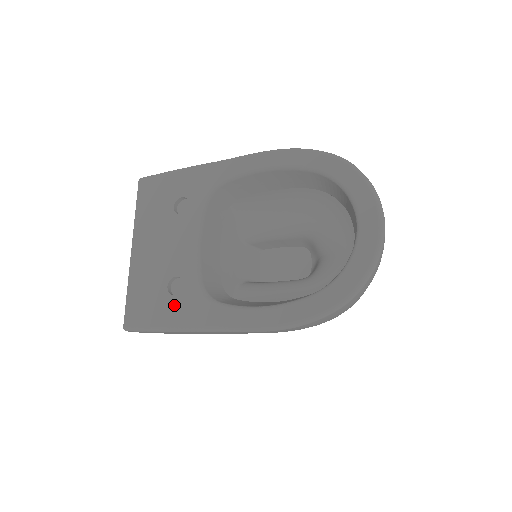
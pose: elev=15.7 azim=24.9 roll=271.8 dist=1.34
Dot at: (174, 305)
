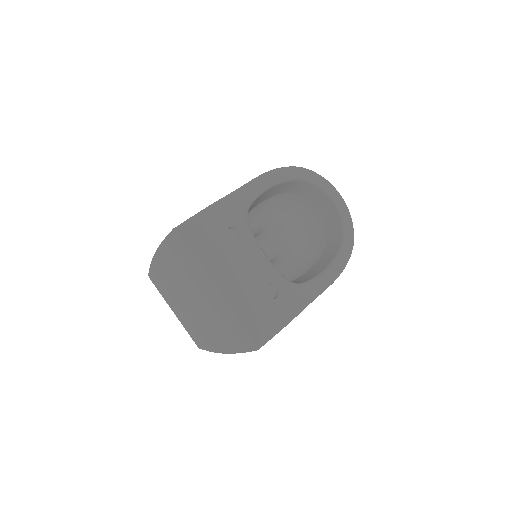
Dot at: (281, 304)
